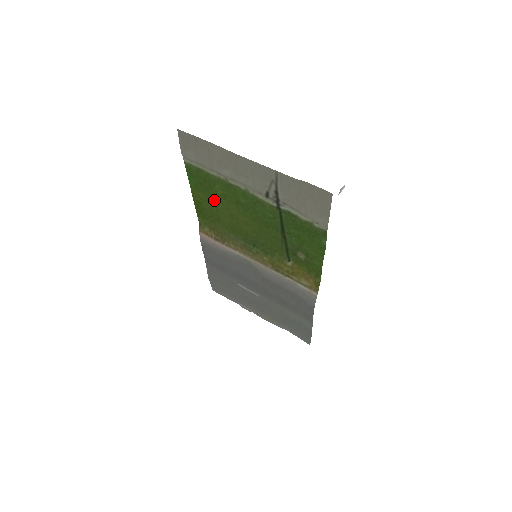
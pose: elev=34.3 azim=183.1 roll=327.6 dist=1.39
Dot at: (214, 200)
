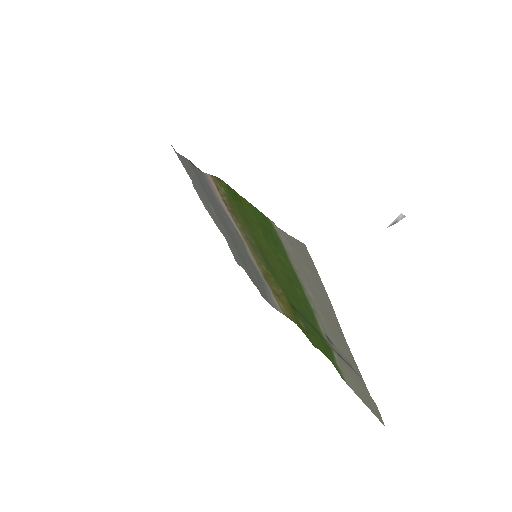
Dot at: (264, 237)
